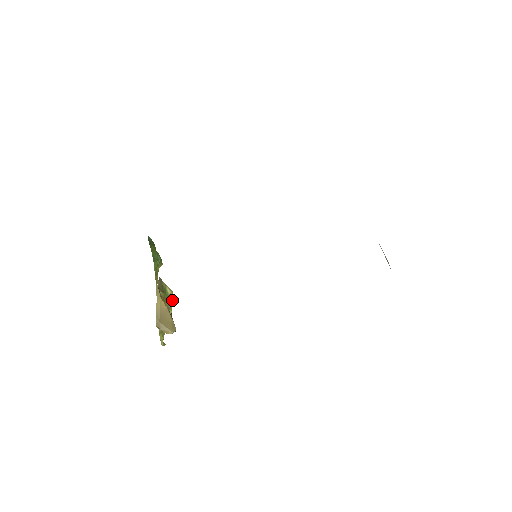
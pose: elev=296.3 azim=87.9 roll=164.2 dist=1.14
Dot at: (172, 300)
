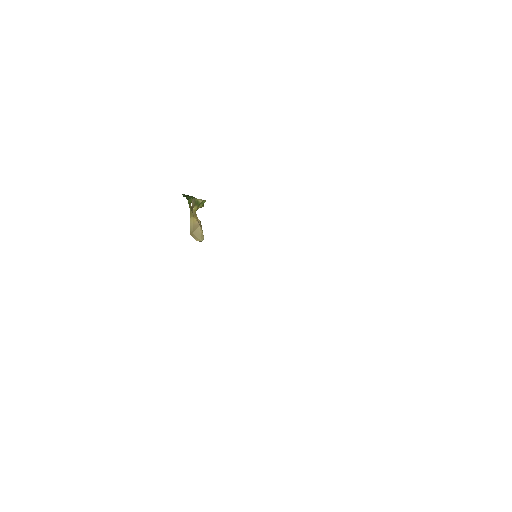
Dot at: (203, 202)
